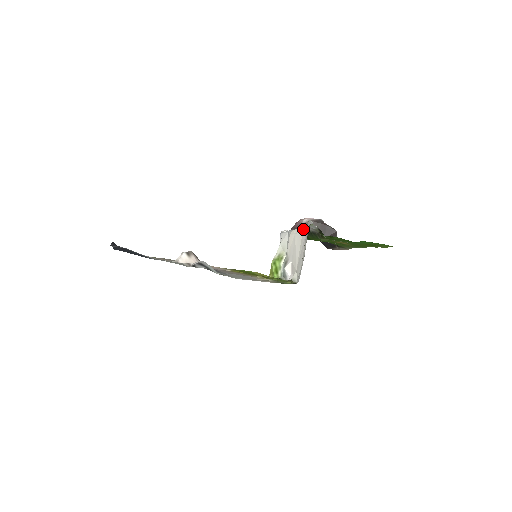
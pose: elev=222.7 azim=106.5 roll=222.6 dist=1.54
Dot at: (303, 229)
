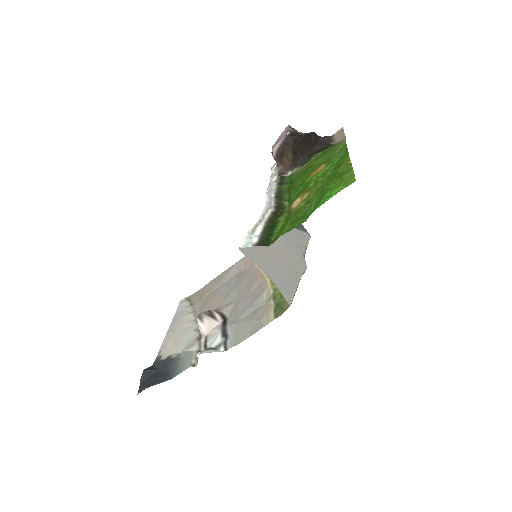
Dot at: occluded
